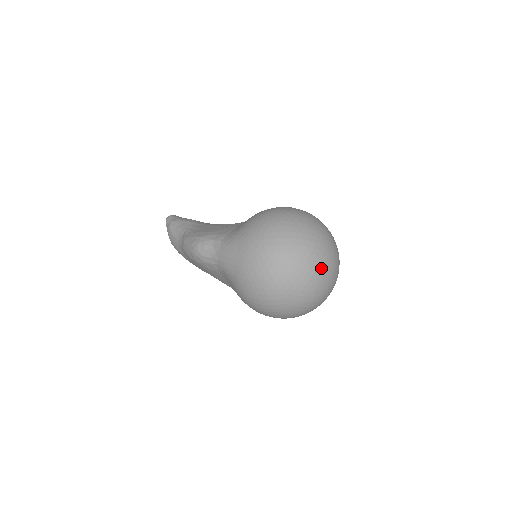
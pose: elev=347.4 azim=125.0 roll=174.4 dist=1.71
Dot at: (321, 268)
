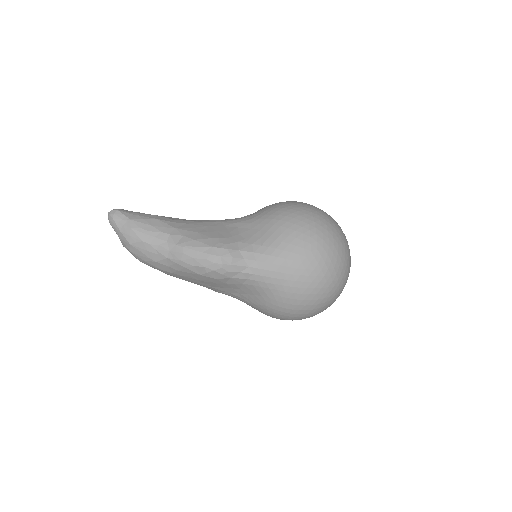
Dot at: occluded
